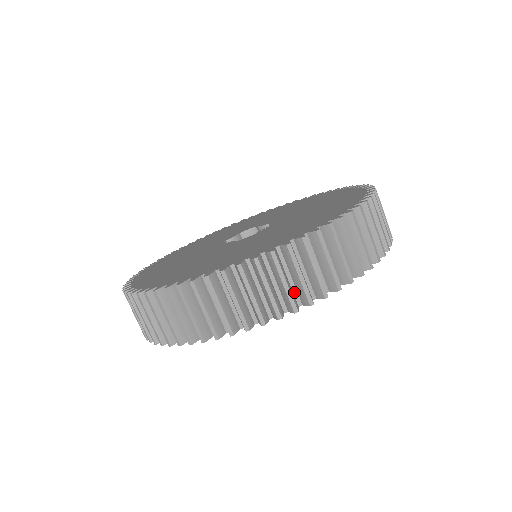
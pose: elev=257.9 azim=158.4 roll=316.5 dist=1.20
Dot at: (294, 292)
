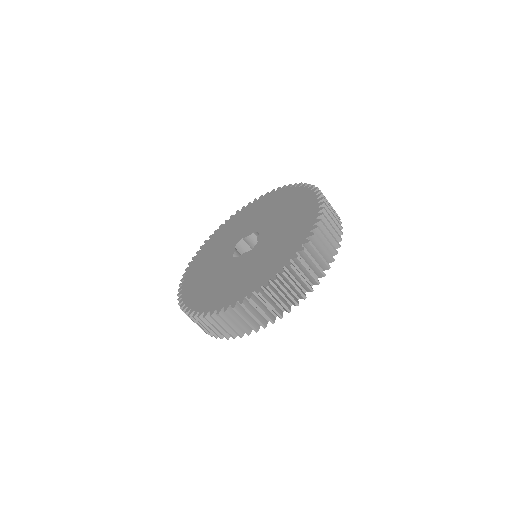
Dot at: occluded
